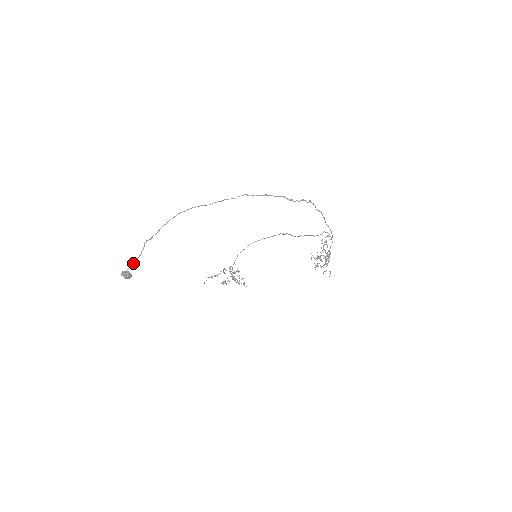
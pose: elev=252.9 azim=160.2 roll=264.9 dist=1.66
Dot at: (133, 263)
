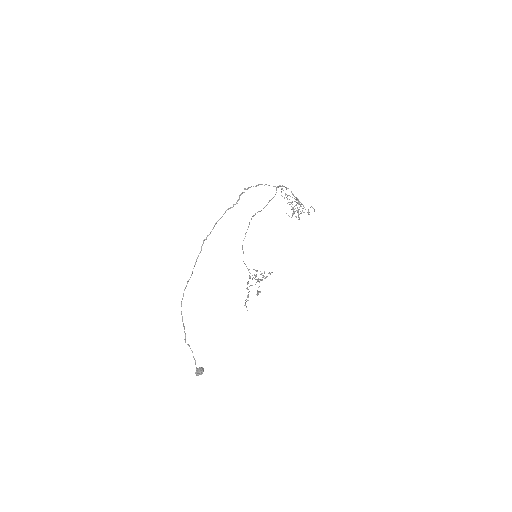
Dot at: occluded
